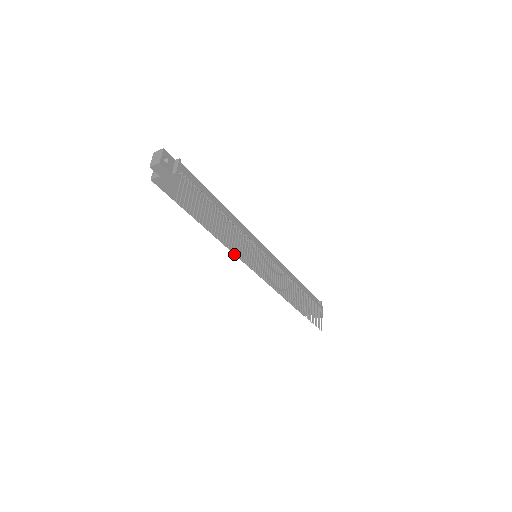
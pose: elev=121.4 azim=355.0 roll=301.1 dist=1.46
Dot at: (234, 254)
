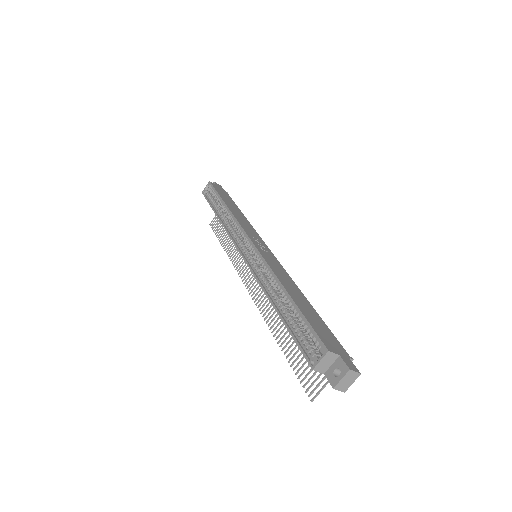
Dot at: (247, 265)
